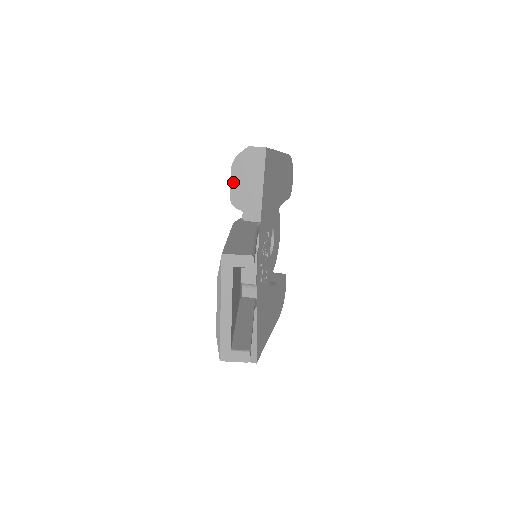
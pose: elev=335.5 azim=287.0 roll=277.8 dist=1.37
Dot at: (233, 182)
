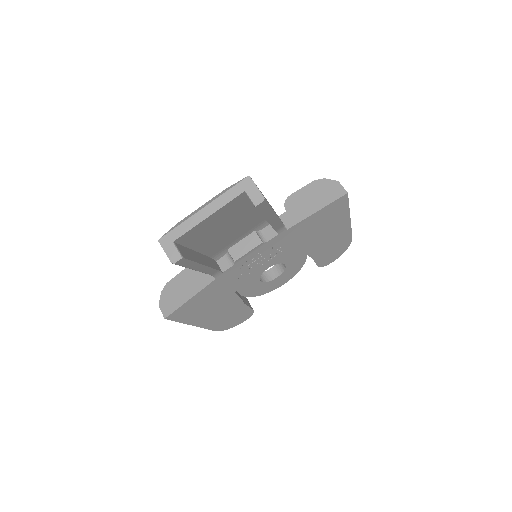
Dot at: (303, 190)
